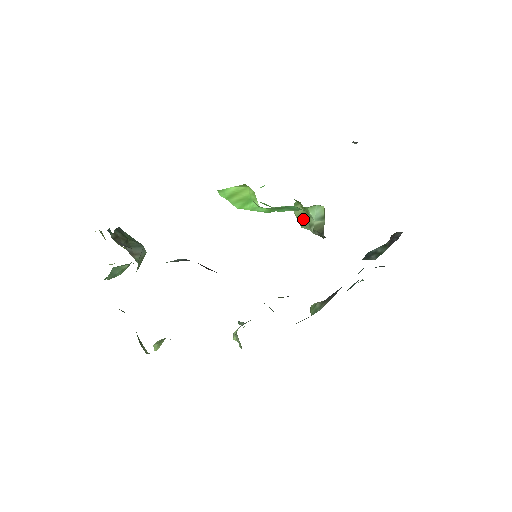
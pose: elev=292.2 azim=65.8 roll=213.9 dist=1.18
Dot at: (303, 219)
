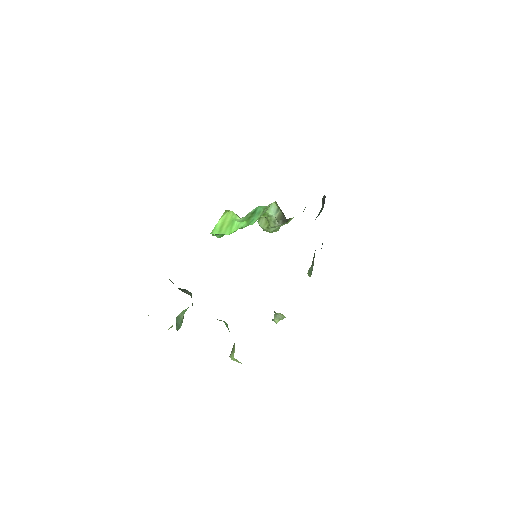
Dot at: (268, 224)
